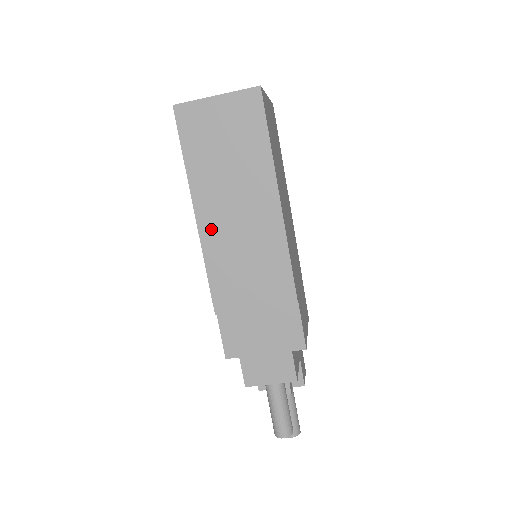
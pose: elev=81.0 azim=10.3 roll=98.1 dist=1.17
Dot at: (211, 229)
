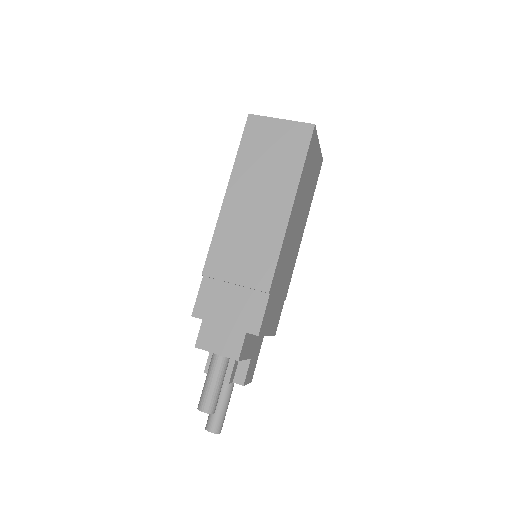
Dot at: (232, 208)
